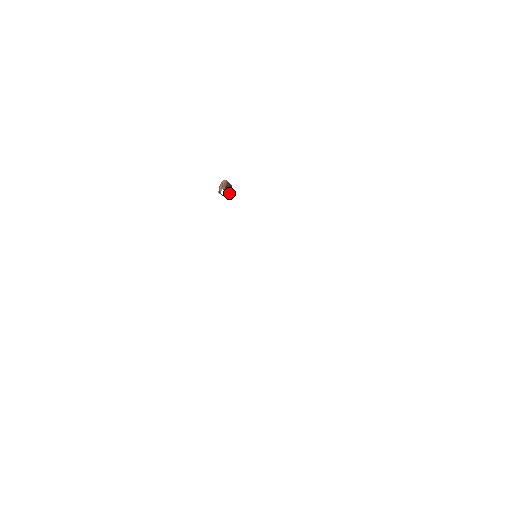
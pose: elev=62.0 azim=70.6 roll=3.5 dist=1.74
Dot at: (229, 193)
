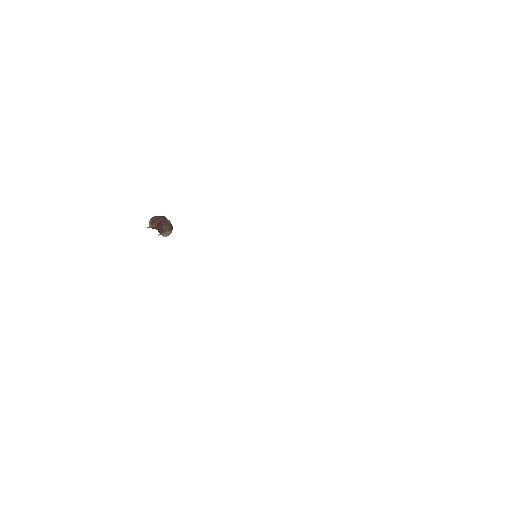
Dot at: (167, 225)
